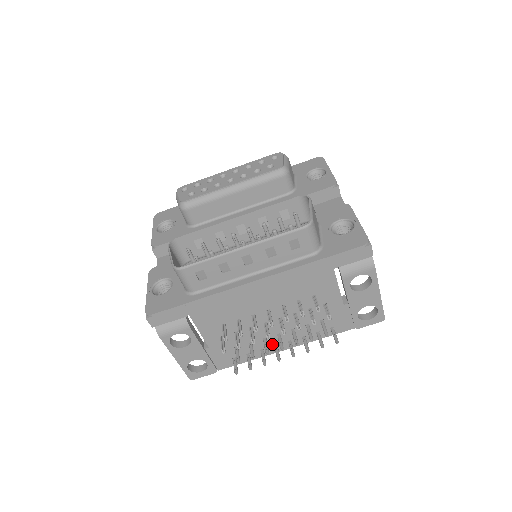
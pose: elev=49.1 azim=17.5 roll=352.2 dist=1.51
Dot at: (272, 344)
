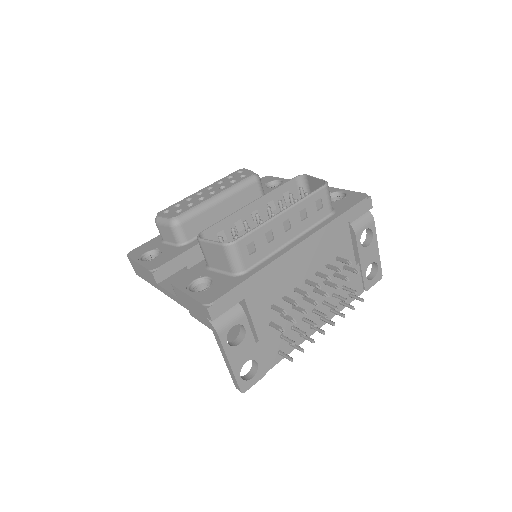
Dot at: (308, 324)
